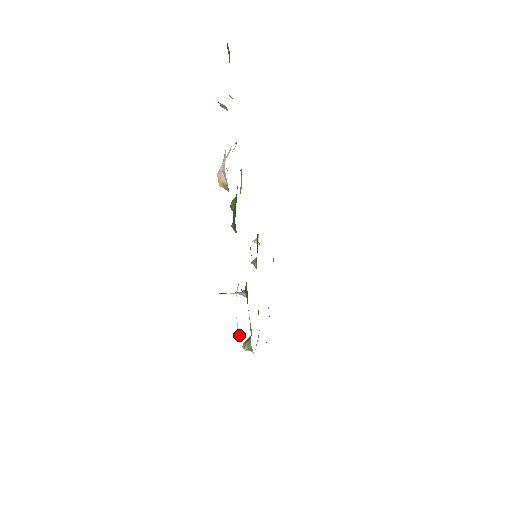
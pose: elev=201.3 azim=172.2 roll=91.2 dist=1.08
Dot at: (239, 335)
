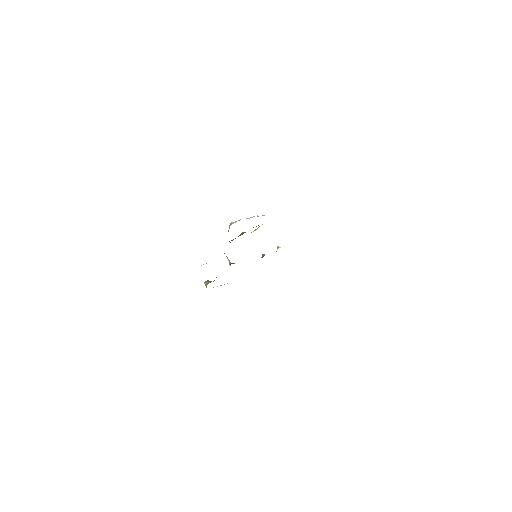
Dot at: occluded
